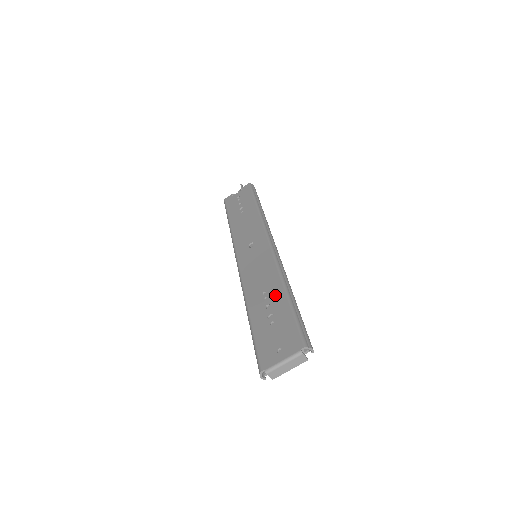
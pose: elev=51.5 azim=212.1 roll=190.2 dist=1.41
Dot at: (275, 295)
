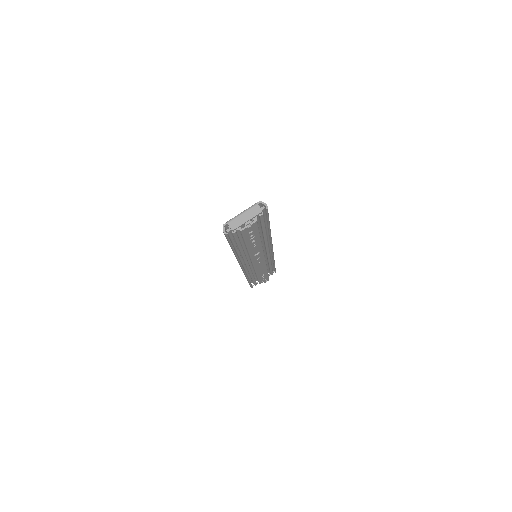
Dot at: occluded
